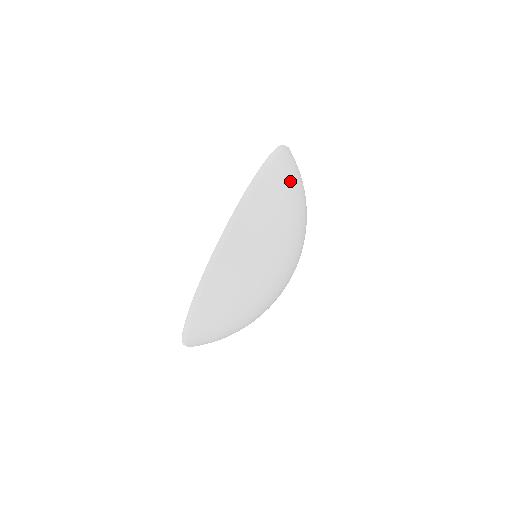
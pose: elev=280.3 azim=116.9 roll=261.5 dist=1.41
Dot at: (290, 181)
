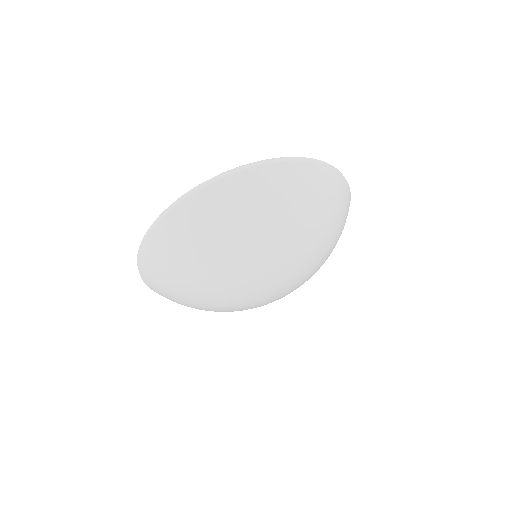
Dot at: (323, 195)
